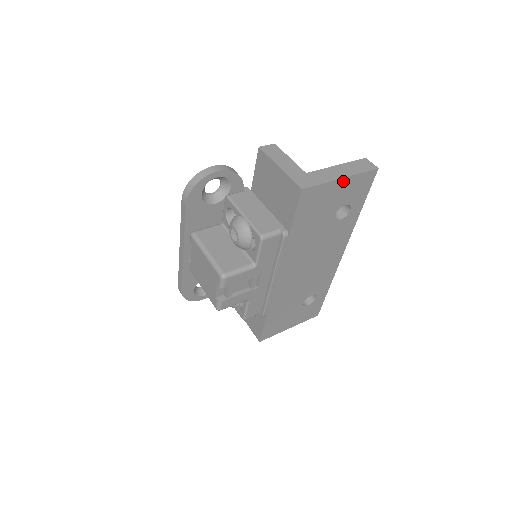
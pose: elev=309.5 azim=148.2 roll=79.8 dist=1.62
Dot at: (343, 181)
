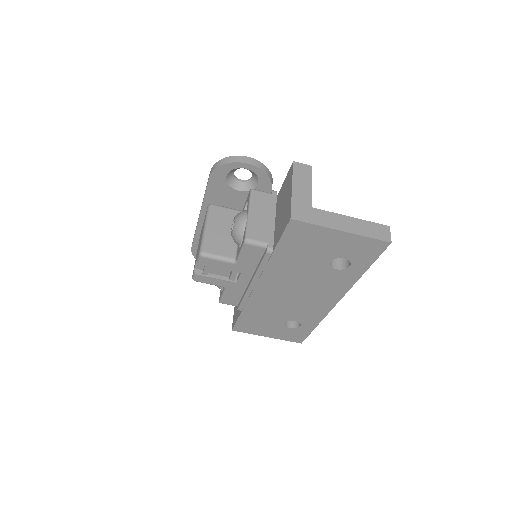
Dot at: (343, 234)
